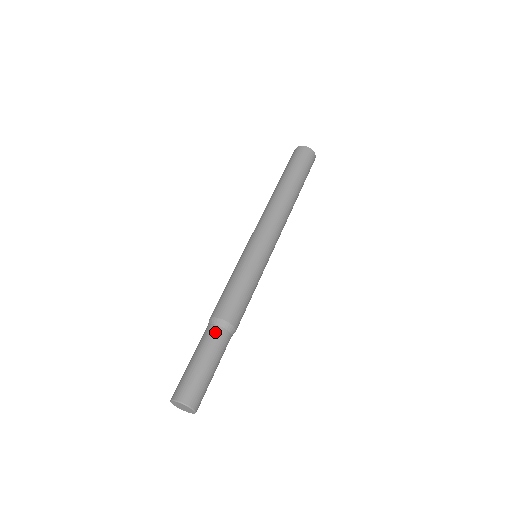
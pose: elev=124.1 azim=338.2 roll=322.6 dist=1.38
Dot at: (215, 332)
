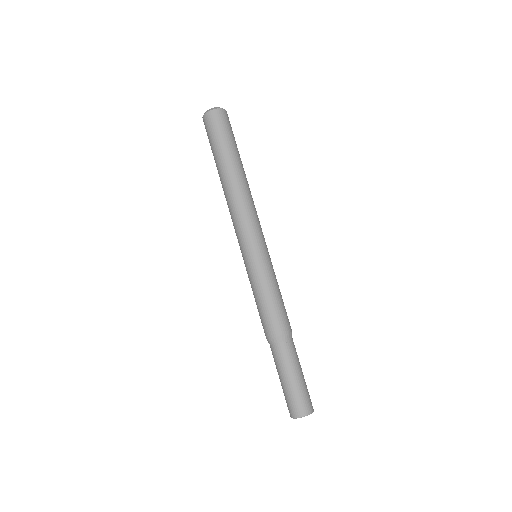
Dot at: (275, 351)
